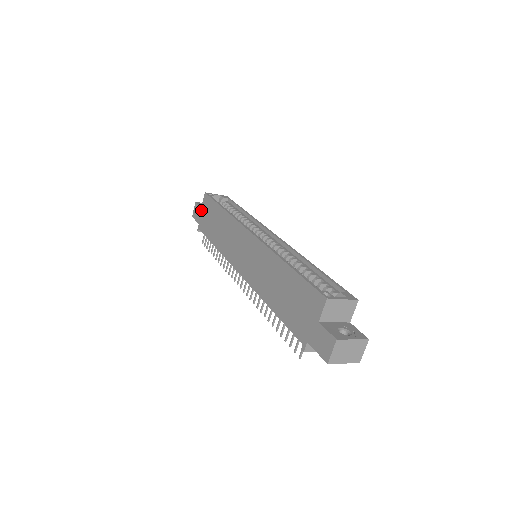
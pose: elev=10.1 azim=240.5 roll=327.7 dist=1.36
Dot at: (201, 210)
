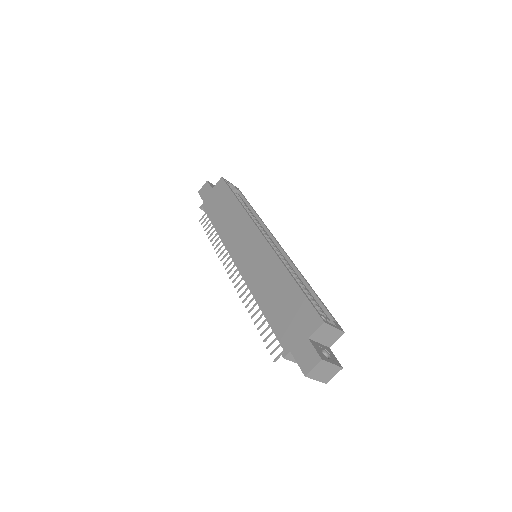
Dot at: (211, 191)
